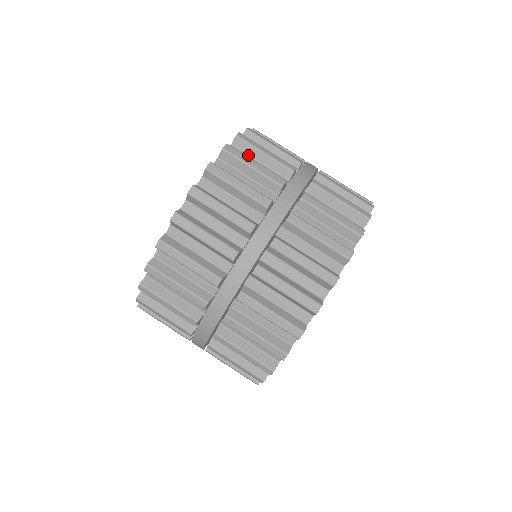
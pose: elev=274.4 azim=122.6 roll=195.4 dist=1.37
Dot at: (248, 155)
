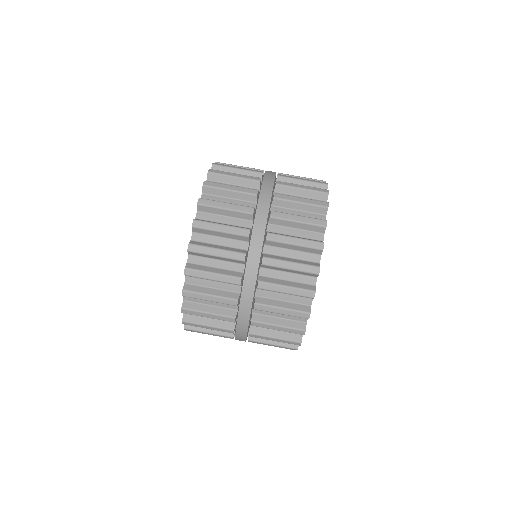
Dot at: (218, 196)
